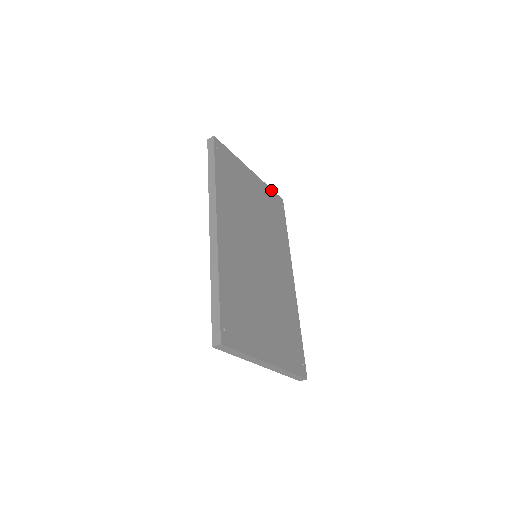
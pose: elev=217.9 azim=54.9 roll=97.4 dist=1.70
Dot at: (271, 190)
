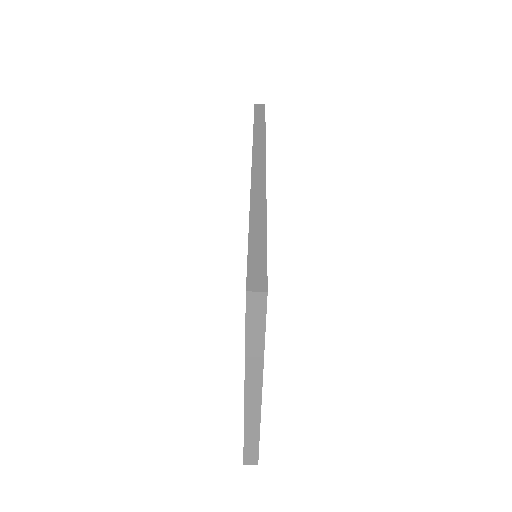
Dot at: occluded
